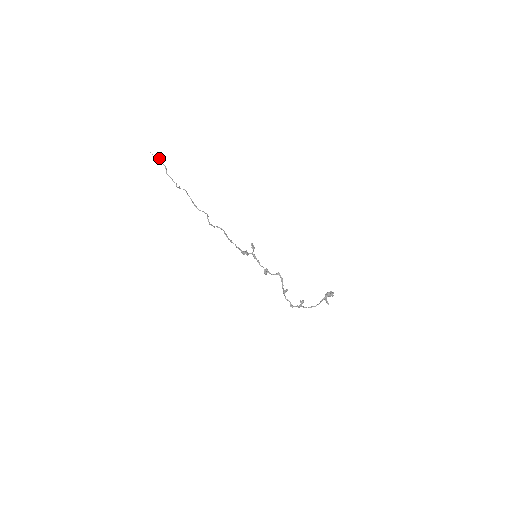
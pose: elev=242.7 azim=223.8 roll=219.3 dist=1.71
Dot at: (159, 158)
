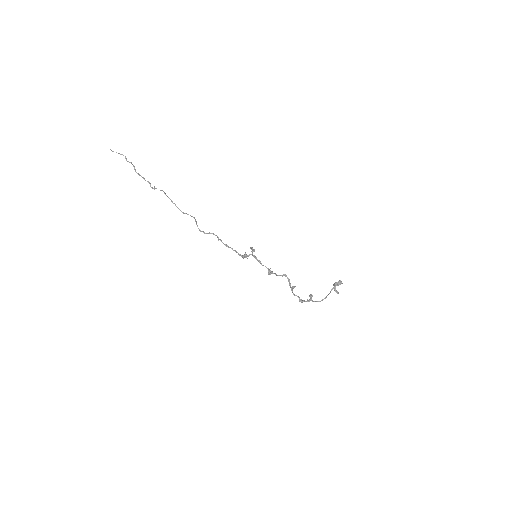
Dot at: (123, 155)
